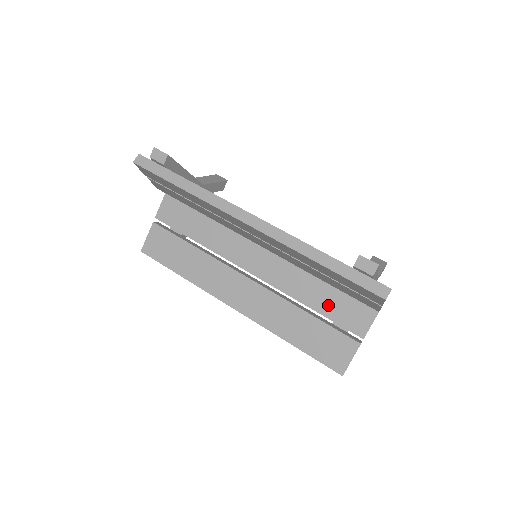
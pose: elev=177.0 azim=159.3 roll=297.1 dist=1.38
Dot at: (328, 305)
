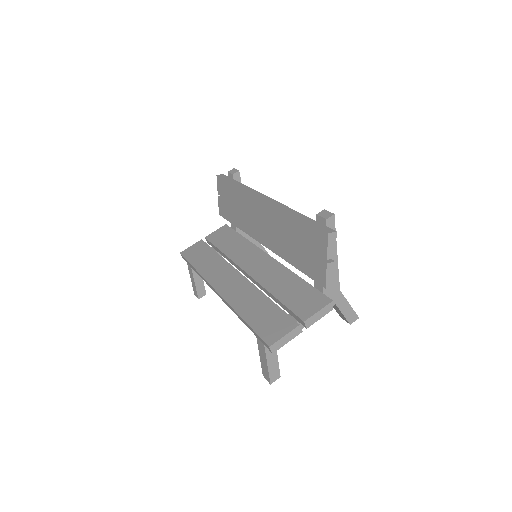
Dot at: (289, 296)
